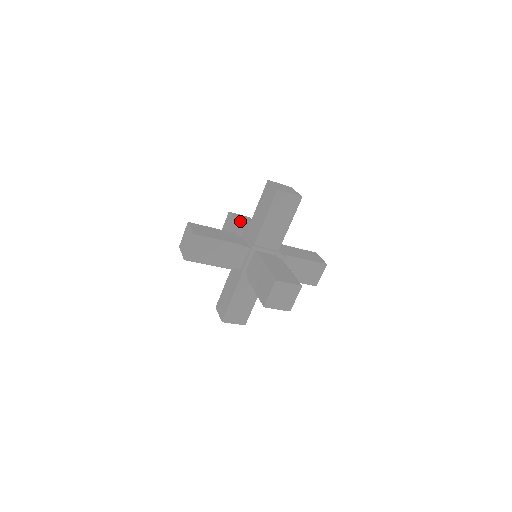
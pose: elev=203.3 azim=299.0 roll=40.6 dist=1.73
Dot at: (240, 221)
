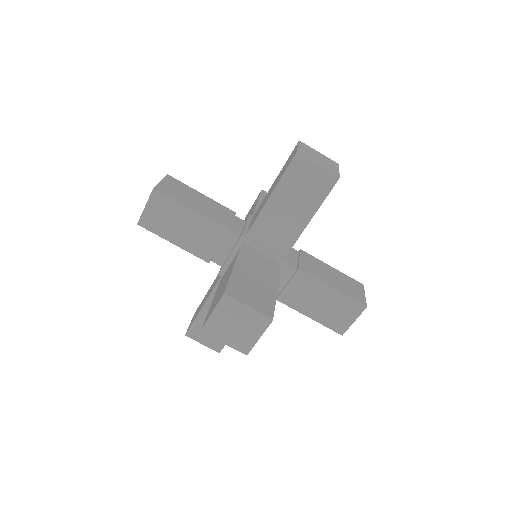
Dot at: (191, 203)
